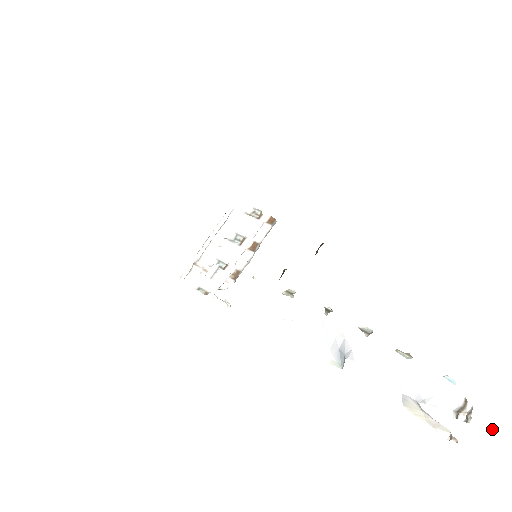
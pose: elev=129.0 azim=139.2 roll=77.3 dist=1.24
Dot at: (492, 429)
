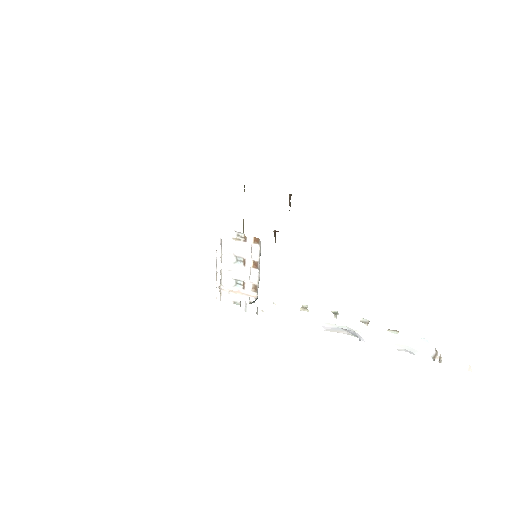
Dot at: (454, 364)
